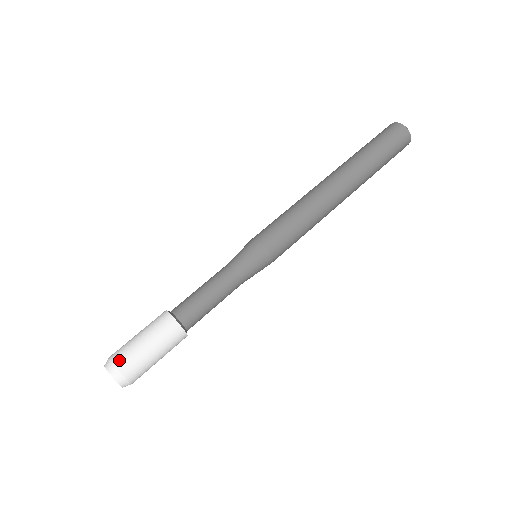
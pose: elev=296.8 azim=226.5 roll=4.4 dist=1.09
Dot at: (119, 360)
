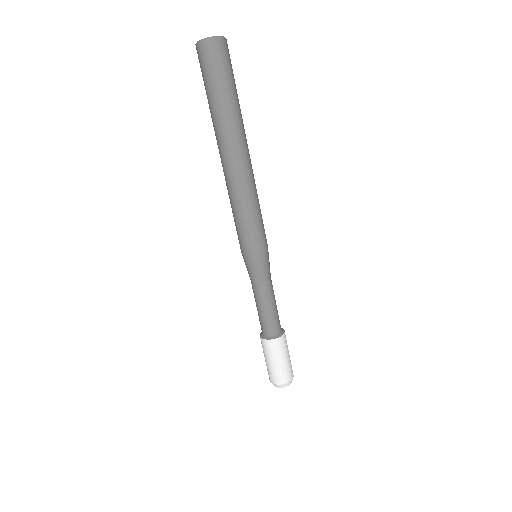
Dot at: (288, 378)
